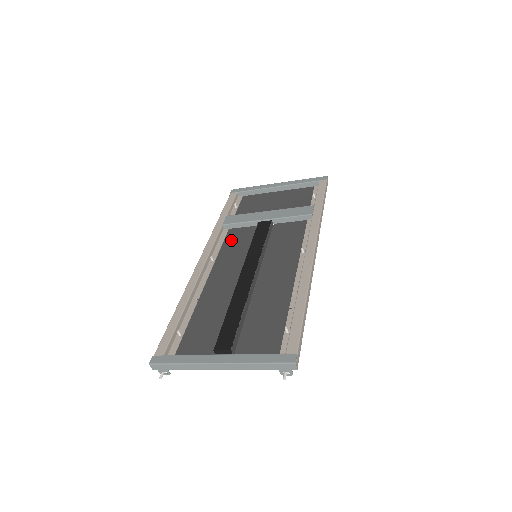
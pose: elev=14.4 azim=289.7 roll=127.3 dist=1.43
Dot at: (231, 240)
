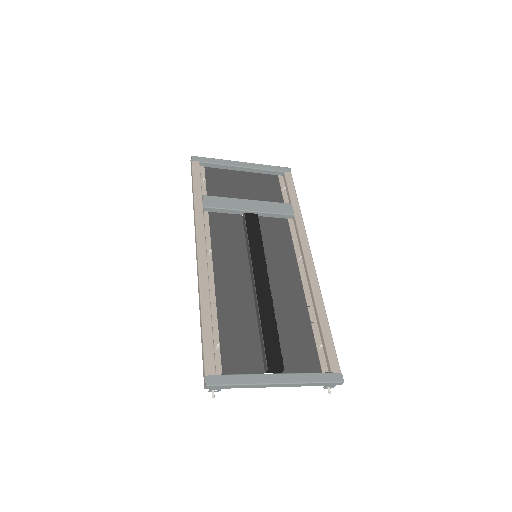
Dot at: (218, 229)
